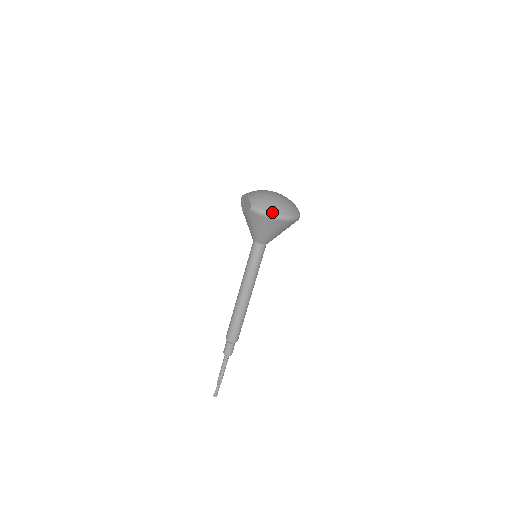
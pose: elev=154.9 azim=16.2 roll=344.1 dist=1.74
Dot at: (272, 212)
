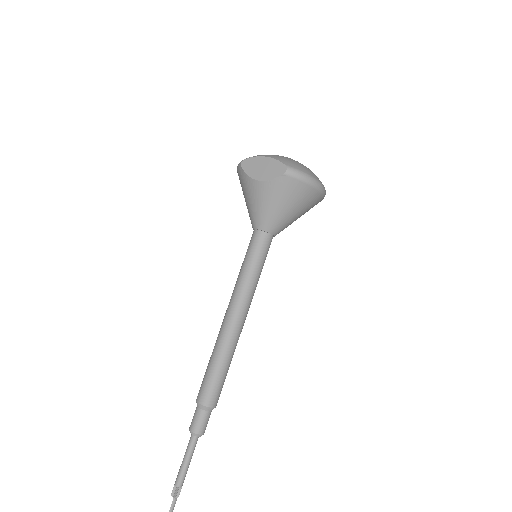
Dot at: (315, 178)
